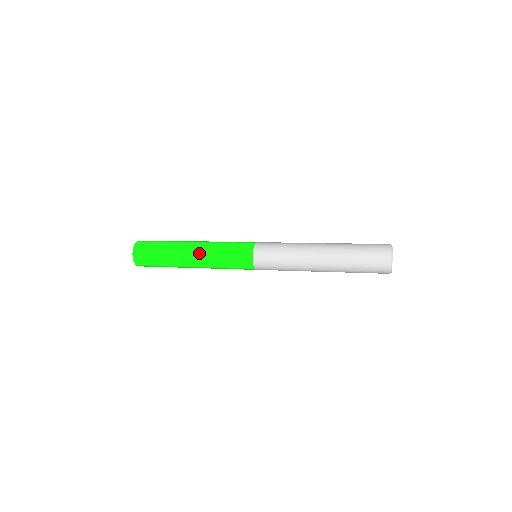
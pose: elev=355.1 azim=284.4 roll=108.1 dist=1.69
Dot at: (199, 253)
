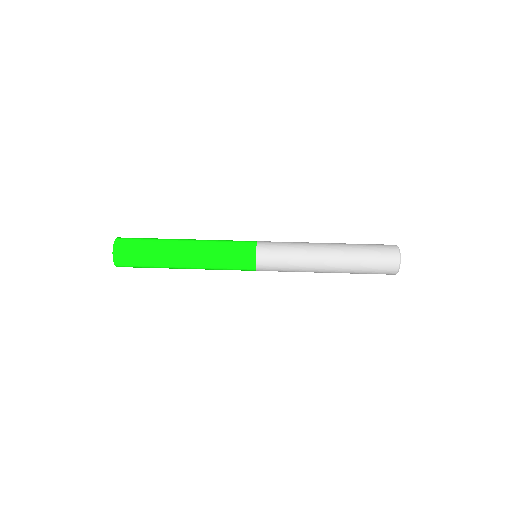
Dot at: (195, 265)
